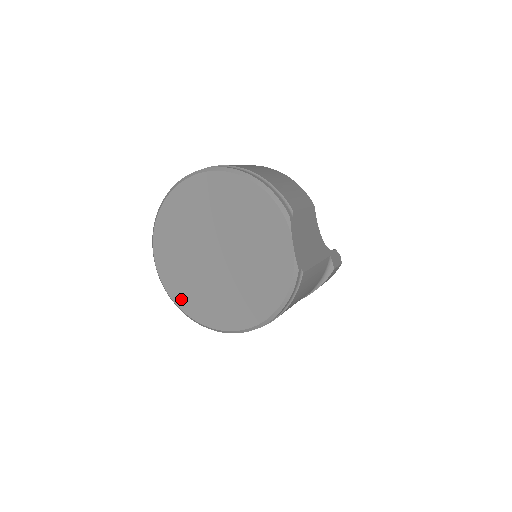
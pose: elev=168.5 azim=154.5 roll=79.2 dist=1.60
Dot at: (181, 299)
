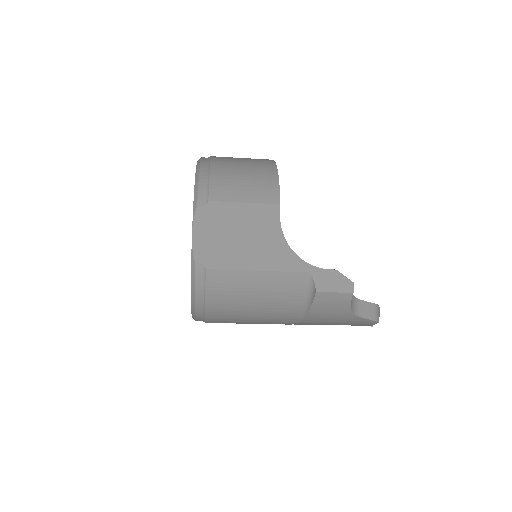
Dot at: occluded
